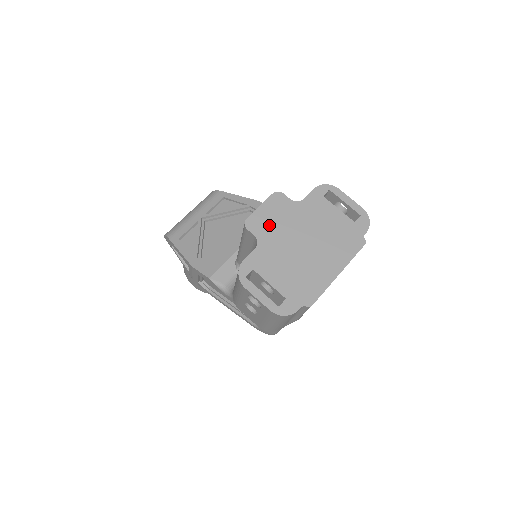
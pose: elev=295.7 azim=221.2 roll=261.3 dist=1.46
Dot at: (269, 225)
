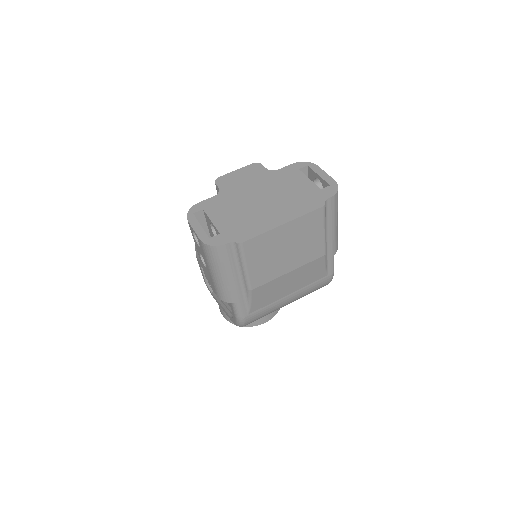
Dot at: (236, 183)
